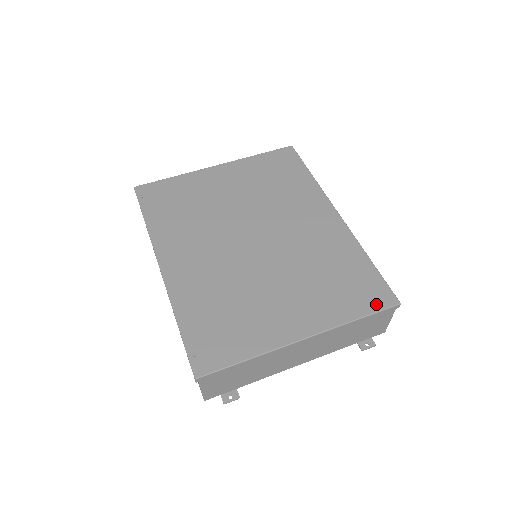
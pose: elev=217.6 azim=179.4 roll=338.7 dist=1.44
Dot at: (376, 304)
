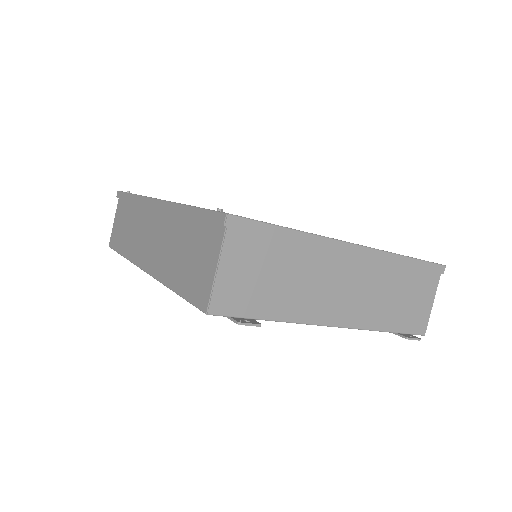
Dot at: occluded
